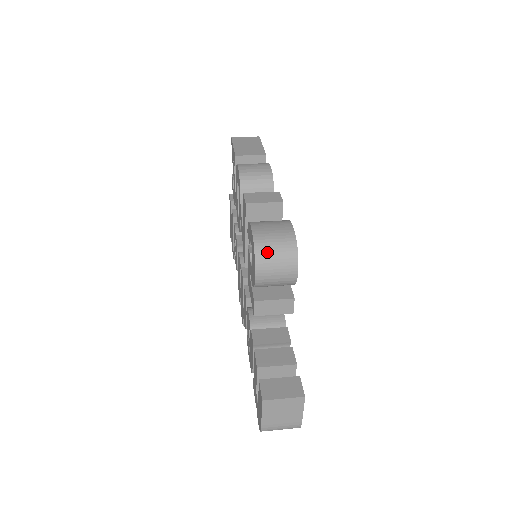
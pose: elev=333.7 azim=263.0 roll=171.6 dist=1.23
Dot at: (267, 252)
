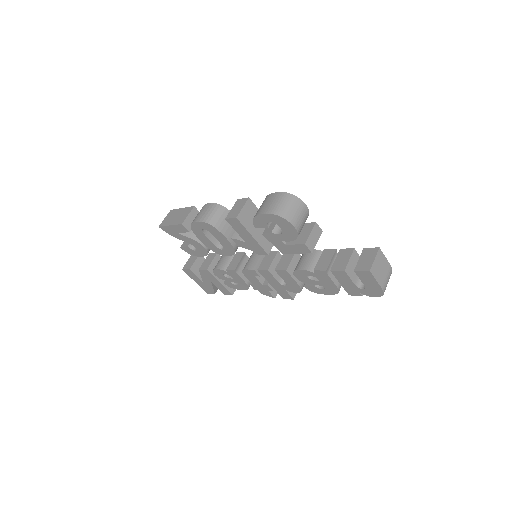
Dot at: (285, 211)
